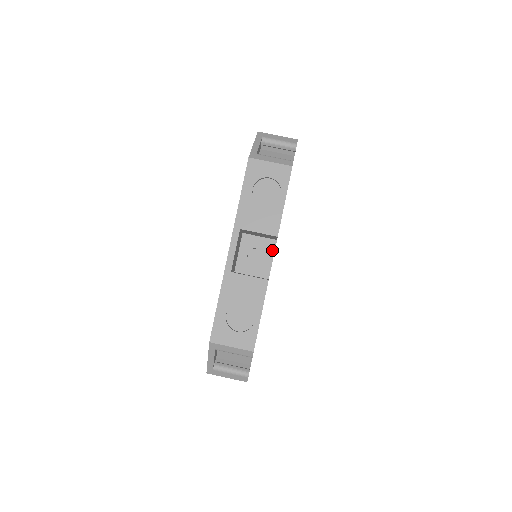
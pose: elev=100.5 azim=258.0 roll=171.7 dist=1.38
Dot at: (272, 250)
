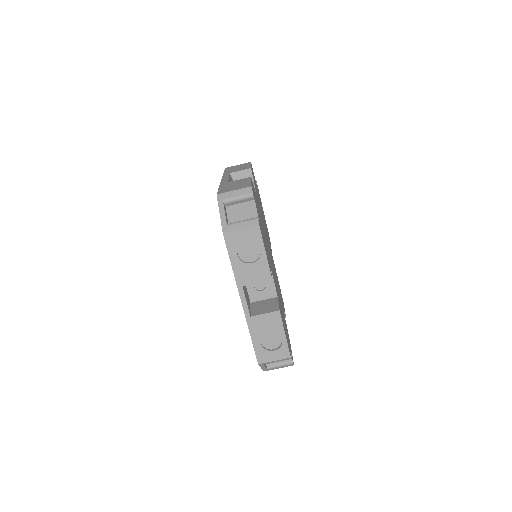
Dot at: occluded
